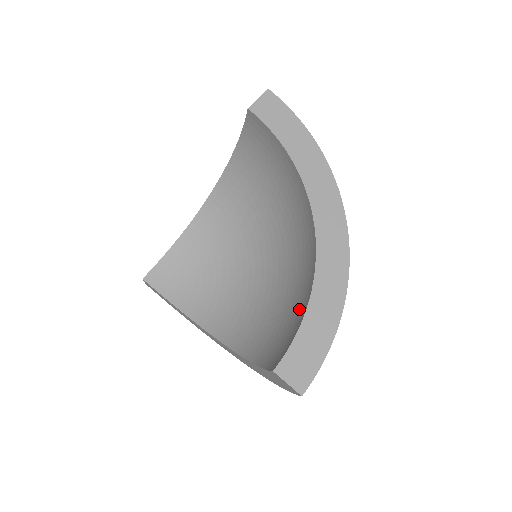
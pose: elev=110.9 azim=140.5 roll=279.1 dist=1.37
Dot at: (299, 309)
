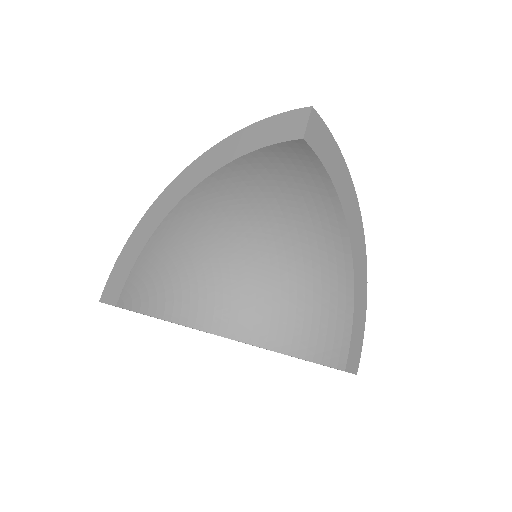
Dot at: (333, 309)
